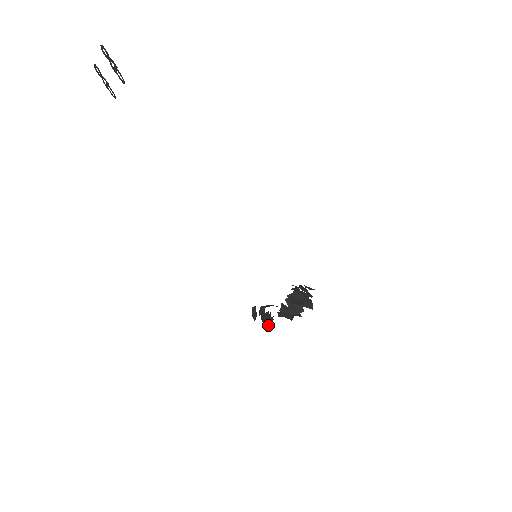
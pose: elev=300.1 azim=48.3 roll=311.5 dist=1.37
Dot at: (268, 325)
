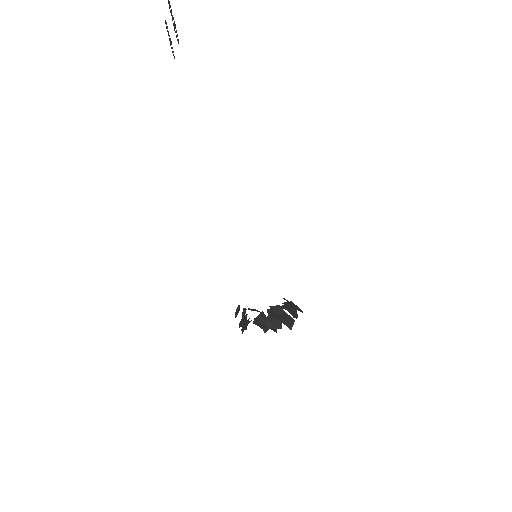
Dot at: (242, 327)
